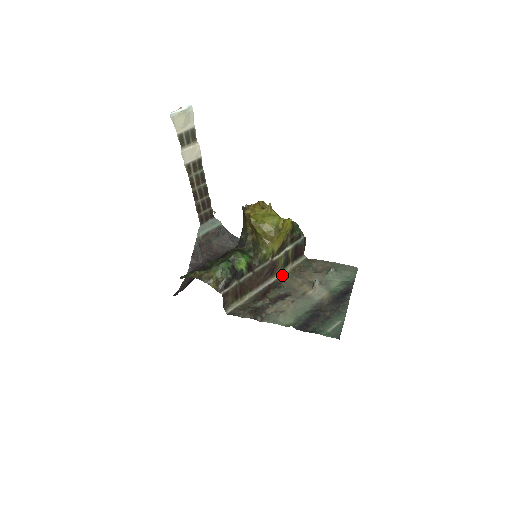
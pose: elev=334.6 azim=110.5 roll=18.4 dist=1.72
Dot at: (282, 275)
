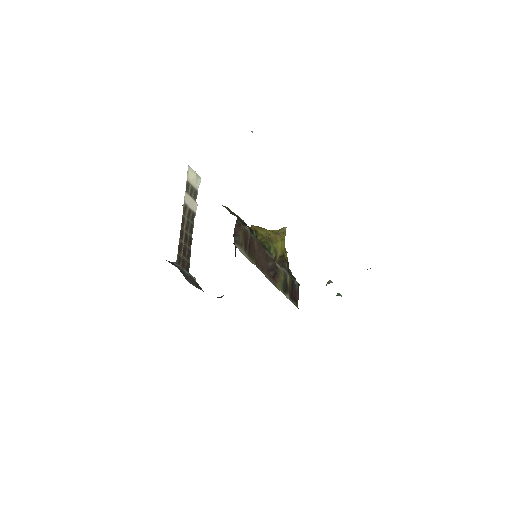
Dot at: occluded
